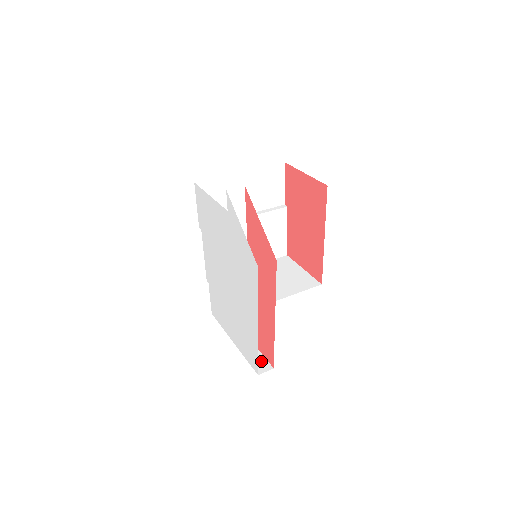
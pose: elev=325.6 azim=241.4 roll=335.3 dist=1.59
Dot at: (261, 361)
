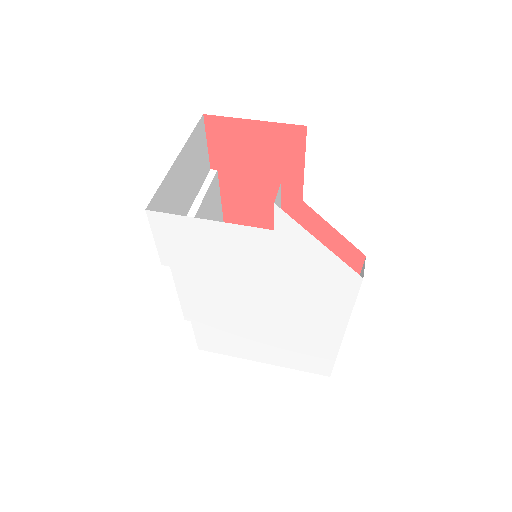
Dot at: occluded
